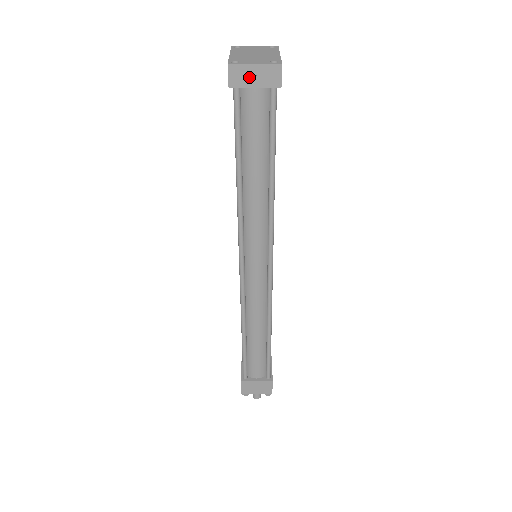
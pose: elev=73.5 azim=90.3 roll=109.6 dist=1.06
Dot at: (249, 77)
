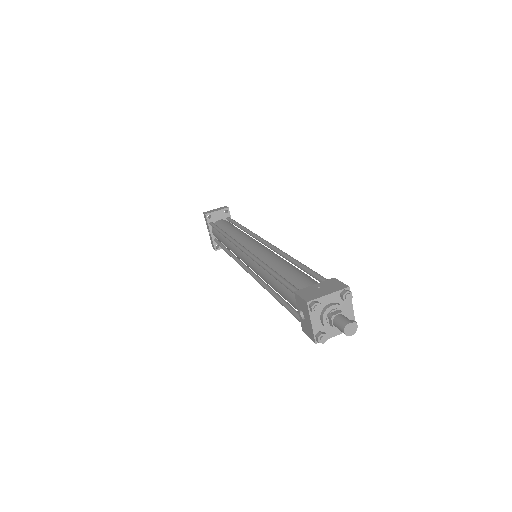
Dot at: (213, 211)
